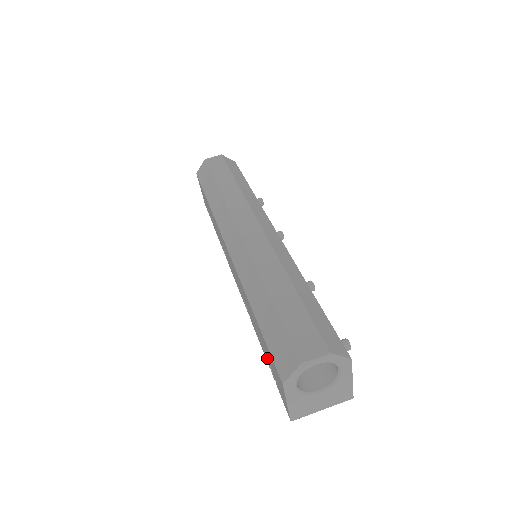
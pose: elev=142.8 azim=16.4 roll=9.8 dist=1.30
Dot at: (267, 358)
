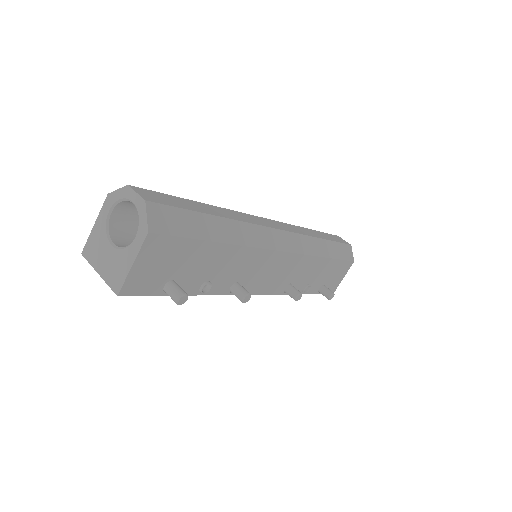
Dot at: occluded
